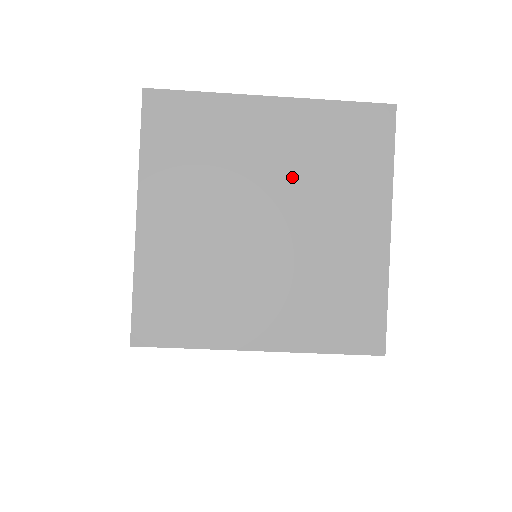
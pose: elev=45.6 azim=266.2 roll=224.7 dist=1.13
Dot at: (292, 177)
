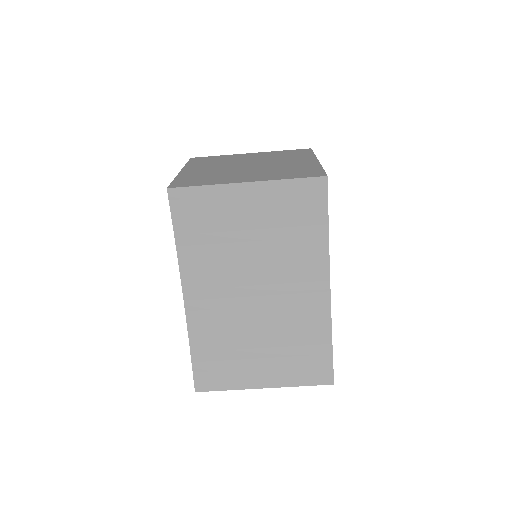
Dot at: (262, 159)
